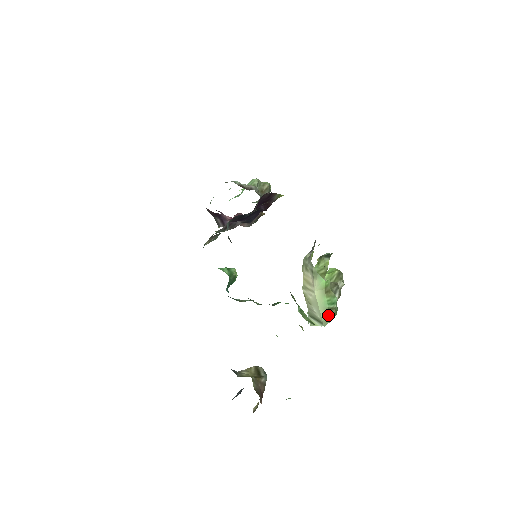
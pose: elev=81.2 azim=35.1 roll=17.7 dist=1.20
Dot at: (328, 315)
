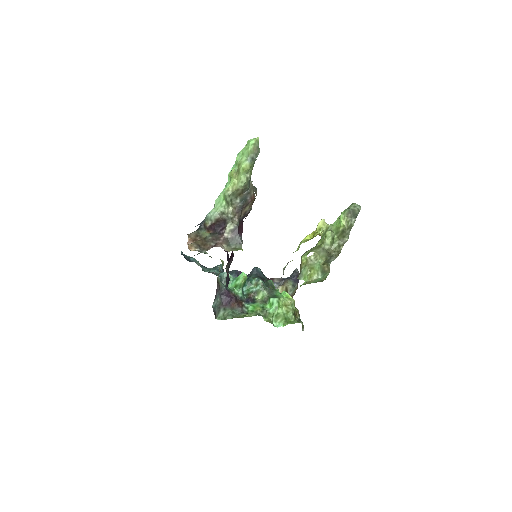
Dot at: occluded
